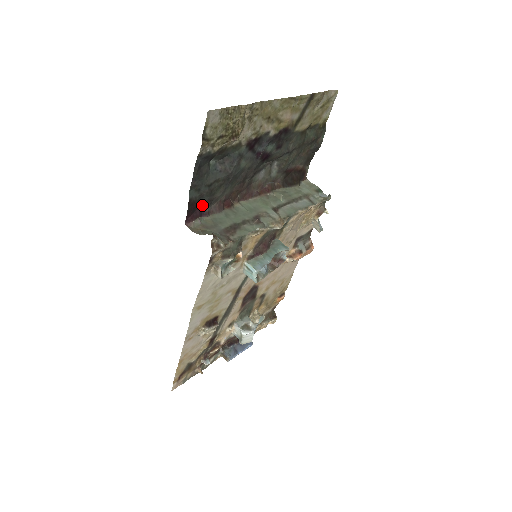
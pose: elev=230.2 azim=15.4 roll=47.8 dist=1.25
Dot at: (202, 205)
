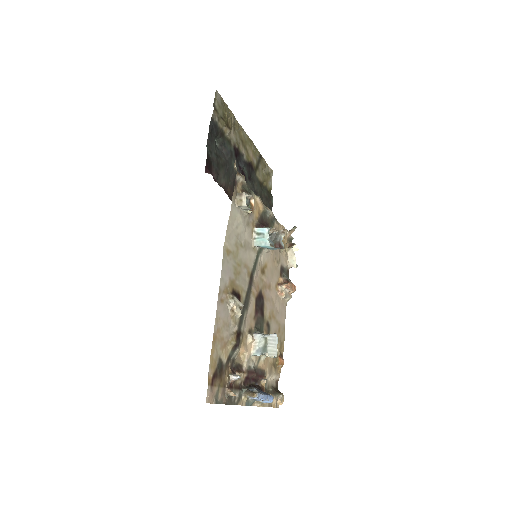
Dot at: (213, 171)
